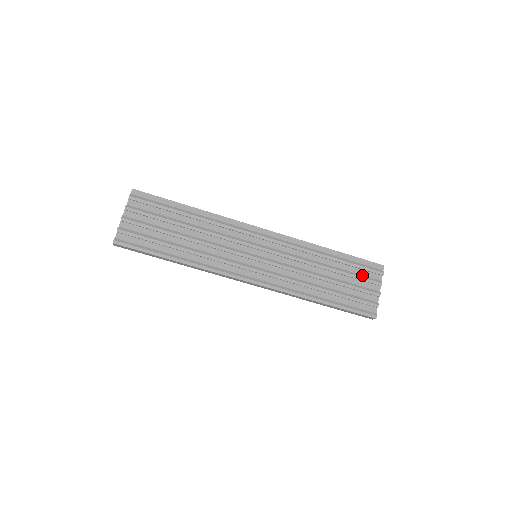
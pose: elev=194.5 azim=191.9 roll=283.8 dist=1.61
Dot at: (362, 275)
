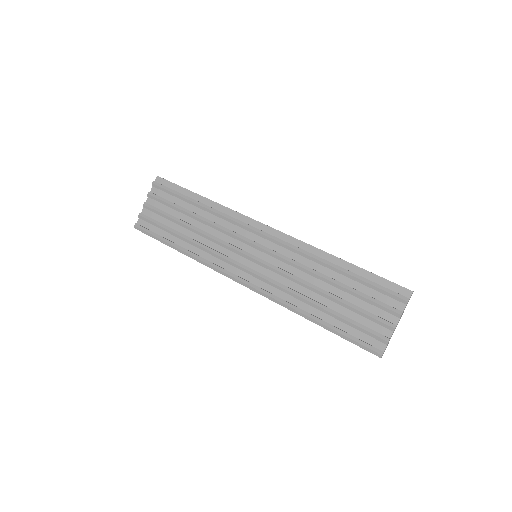
Dot at: (376, 299)
